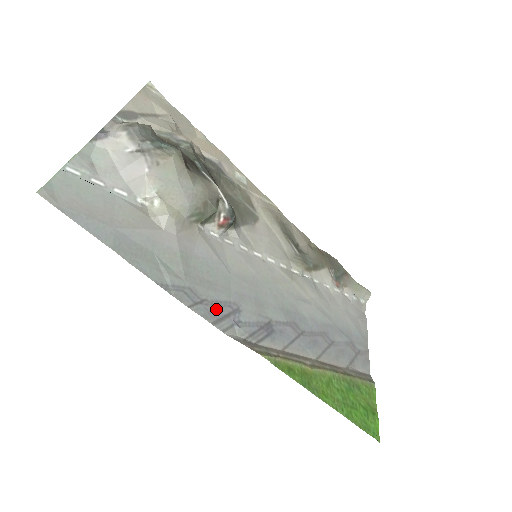
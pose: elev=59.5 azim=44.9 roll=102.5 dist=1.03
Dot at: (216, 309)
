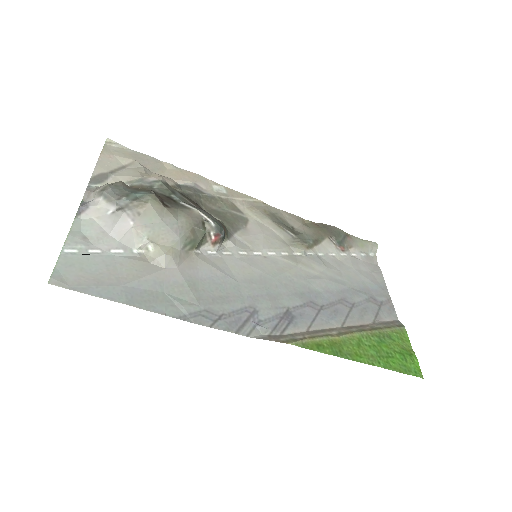
Dot at: (235, 319)
